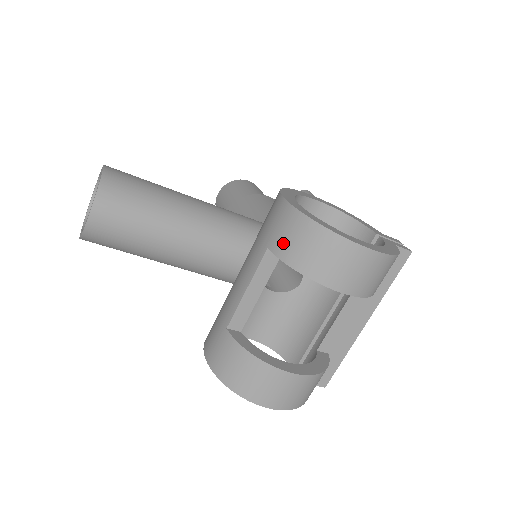
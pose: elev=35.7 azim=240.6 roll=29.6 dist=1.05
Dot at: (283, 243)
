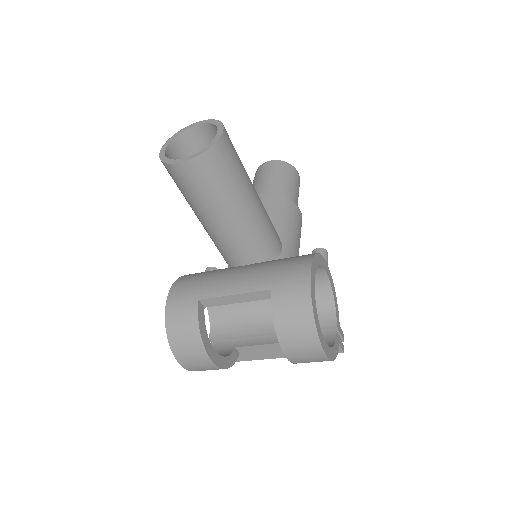
Dot at: (283, 300)
